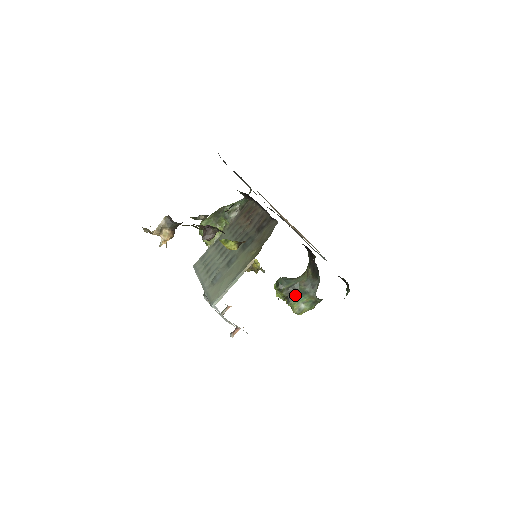
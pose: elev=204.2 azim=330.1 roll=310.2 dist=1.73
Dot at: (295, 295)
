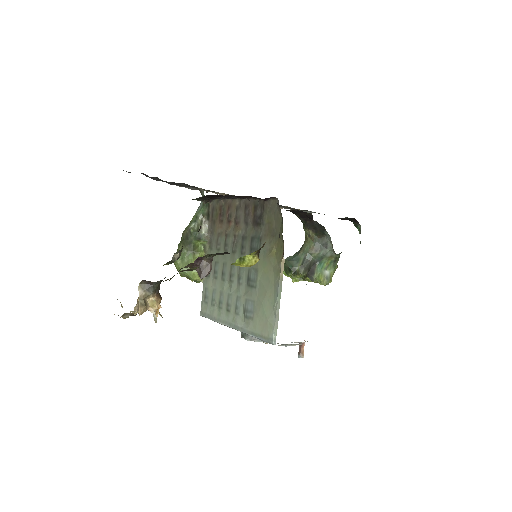
Dot at: (313, 267)
